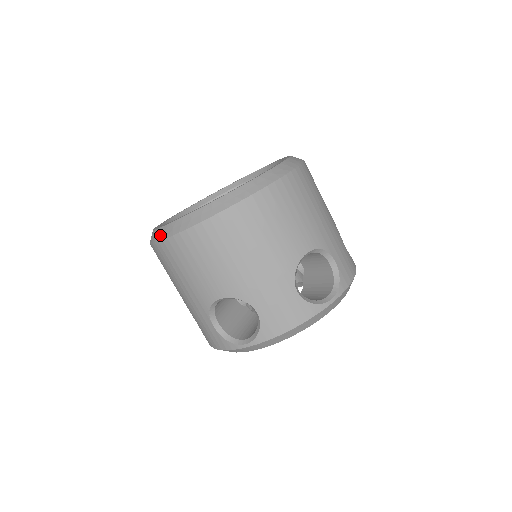
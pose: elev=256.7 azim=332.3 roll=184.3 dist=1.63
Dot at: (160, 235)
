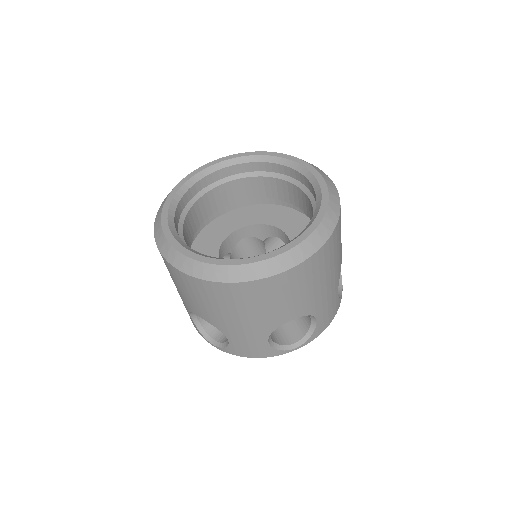
Dot at: (162, 247)
